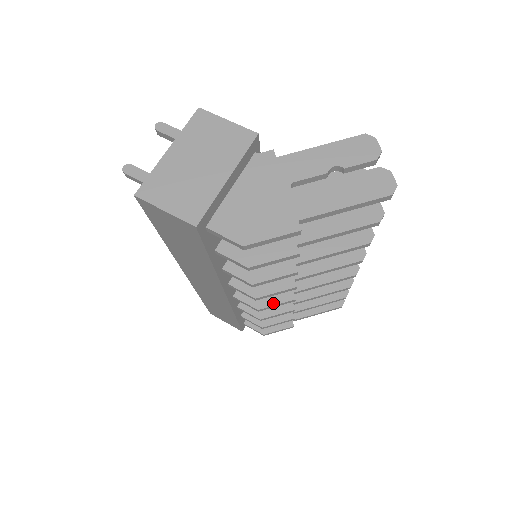
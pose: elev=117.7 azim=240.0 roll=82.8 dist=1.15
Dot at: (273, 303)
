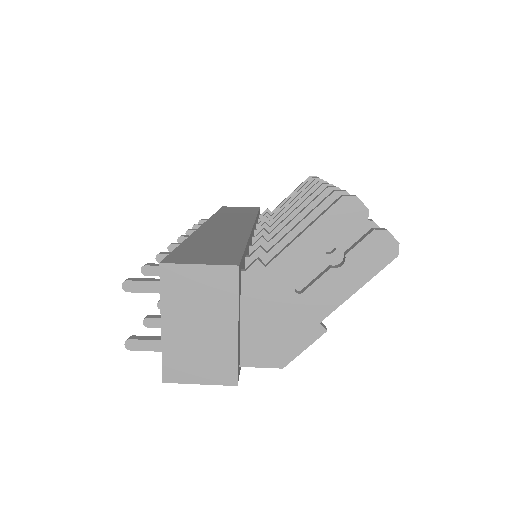
Dot at: occluded
